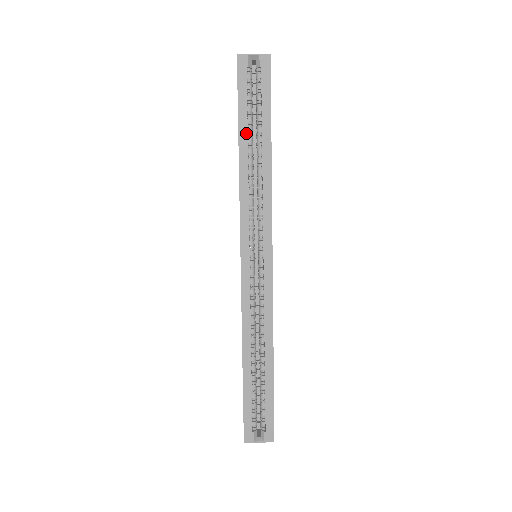
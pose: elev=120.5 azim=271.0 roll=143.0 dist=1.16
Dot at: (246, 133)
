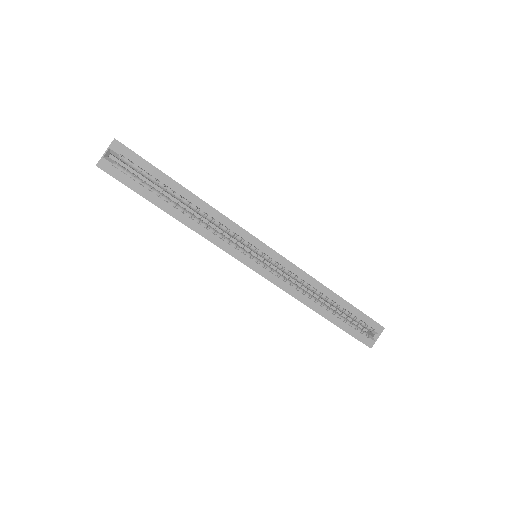
Dot at: (165, 203)
